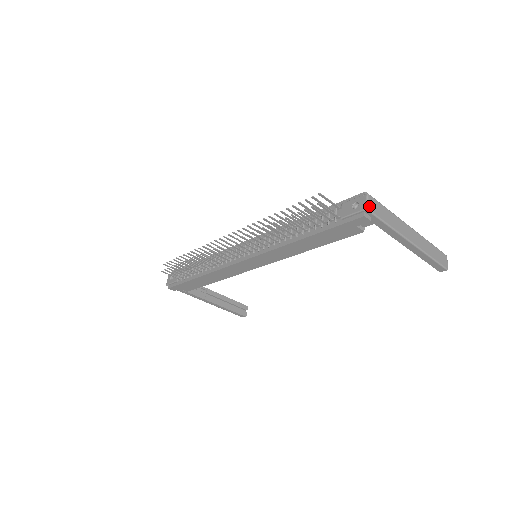
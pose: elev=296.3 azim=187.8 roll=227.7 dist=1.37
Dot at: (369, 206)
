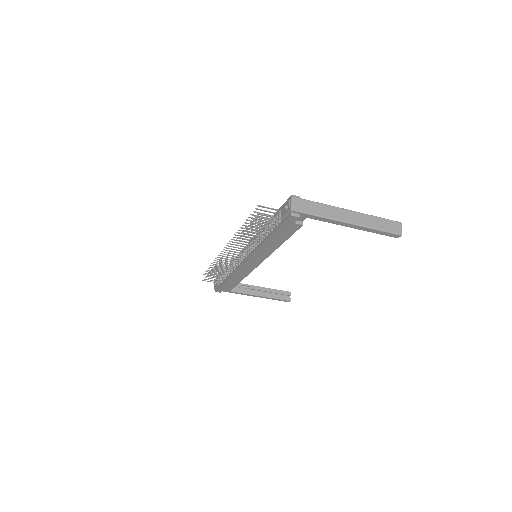
Dot at: (293, 207)
